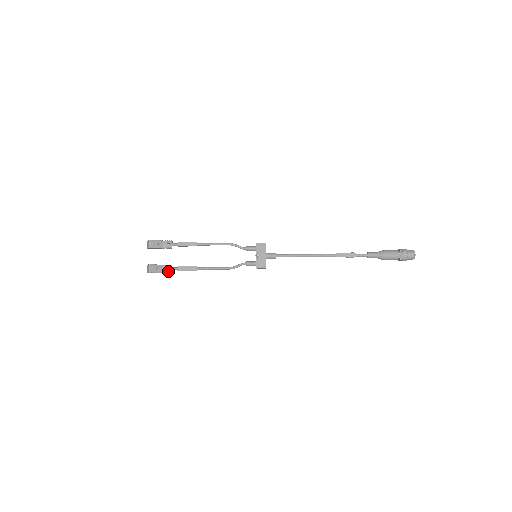
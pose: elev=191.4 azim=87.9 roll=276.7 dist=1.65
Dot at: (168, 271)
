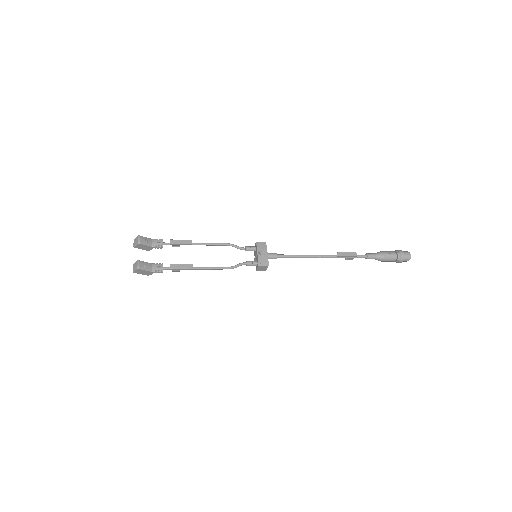
Dot at: (158, 270)
